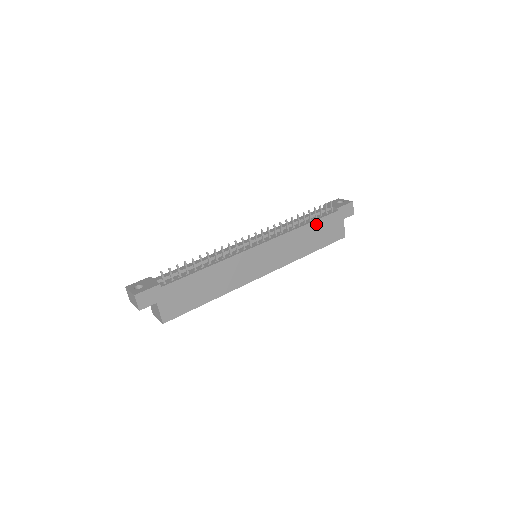
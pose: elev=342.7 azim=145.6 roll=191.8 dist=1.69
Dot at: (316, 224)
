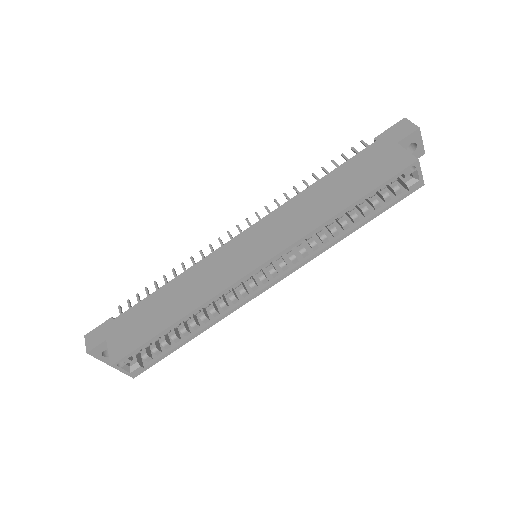
Dot at: (338, 173)
